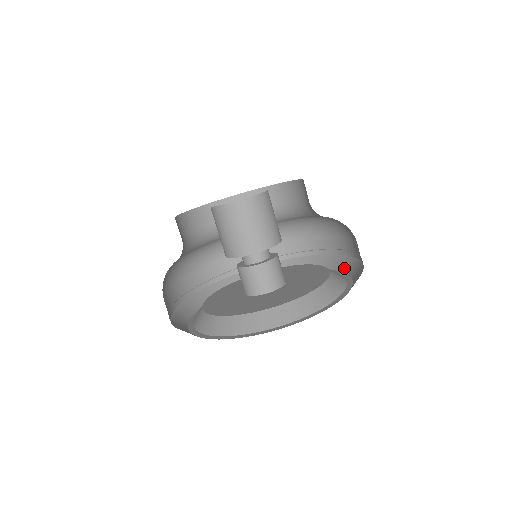
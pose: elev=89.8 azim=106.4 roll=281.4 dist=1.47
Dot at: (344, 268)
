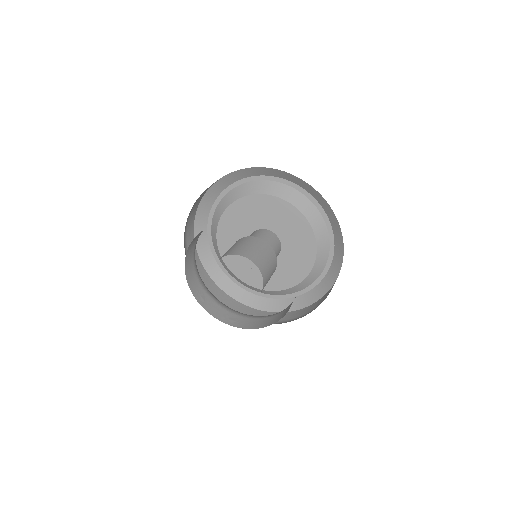
Dot at: (289, 179)
